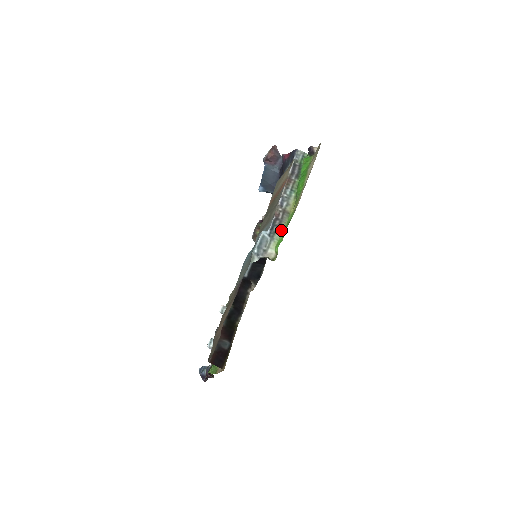
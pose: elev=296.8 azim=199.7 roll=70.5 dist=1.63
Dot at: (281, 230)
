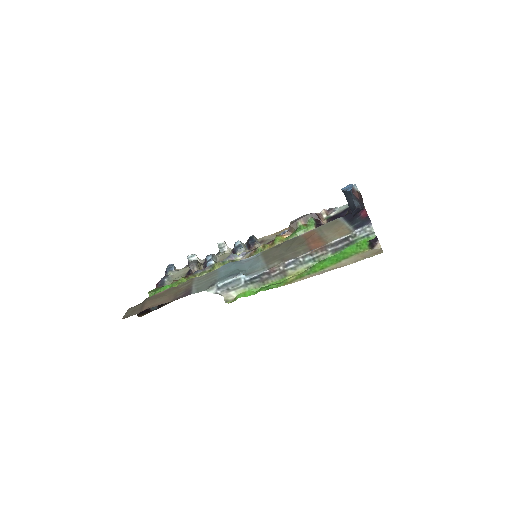
Dot at: (261, 284)
